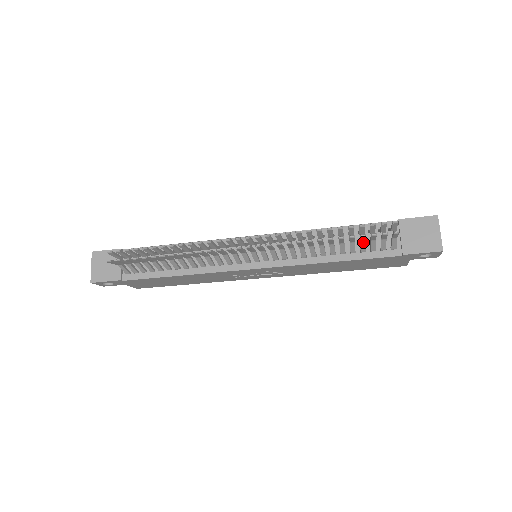
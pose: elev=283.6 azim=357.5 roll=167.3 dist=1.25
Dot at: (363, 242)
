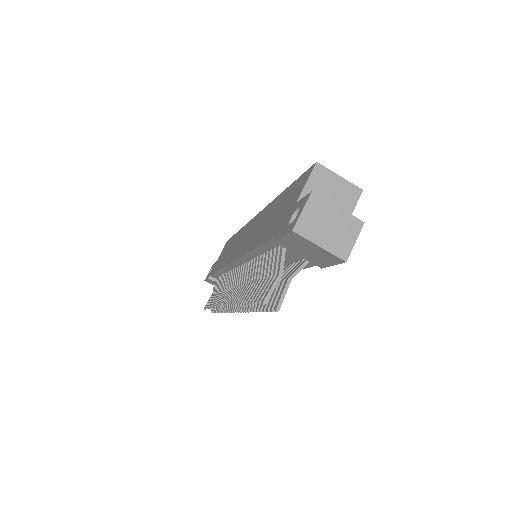
Dot at: occluded
